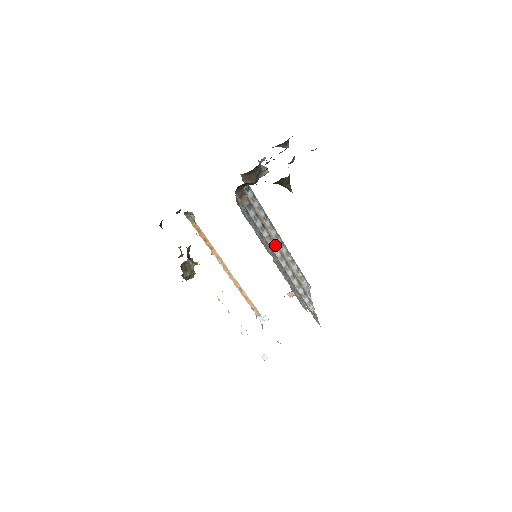
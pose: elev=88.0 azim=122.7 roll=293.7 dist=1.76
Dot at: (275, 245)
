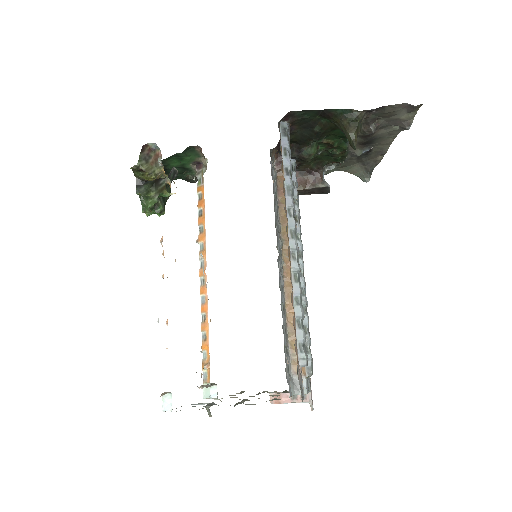
Dot at: (294, 216)
